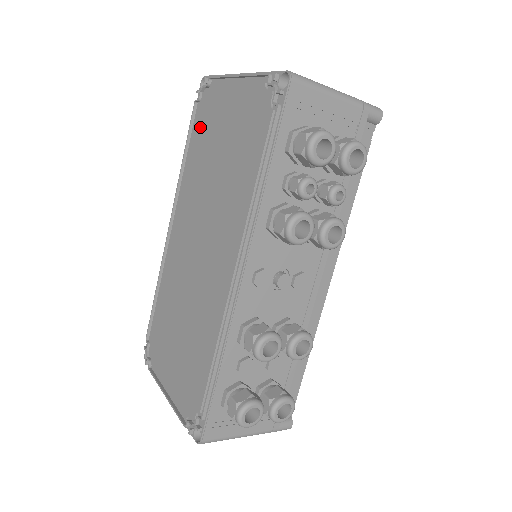
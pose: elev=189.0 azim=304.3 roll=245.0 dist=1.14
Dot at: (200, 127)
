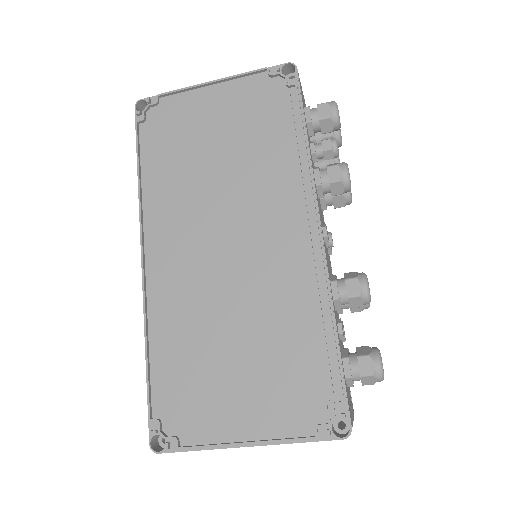
Dot at: (161, 140)
